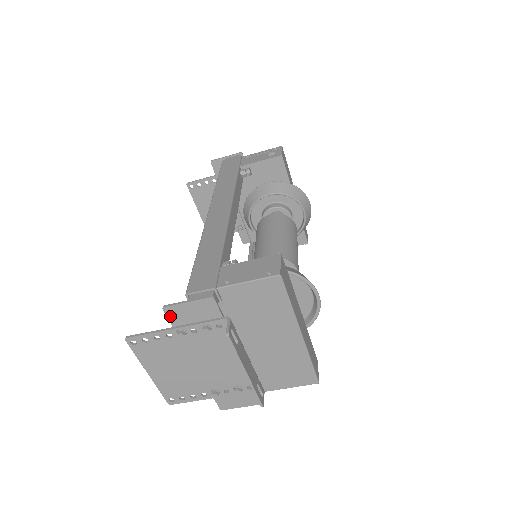
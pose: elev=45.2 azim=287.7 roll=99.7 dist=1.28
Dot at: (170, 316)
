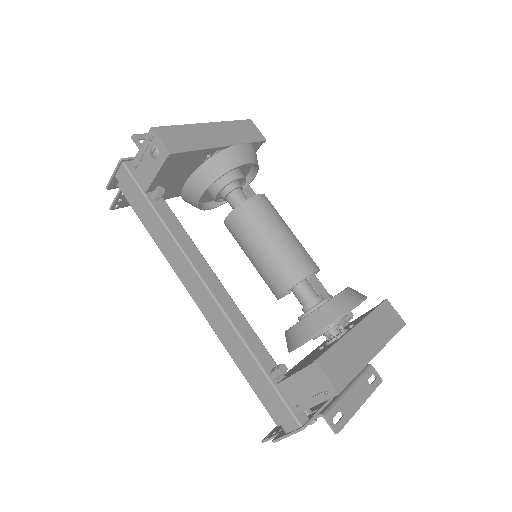
Dot at: occluded
